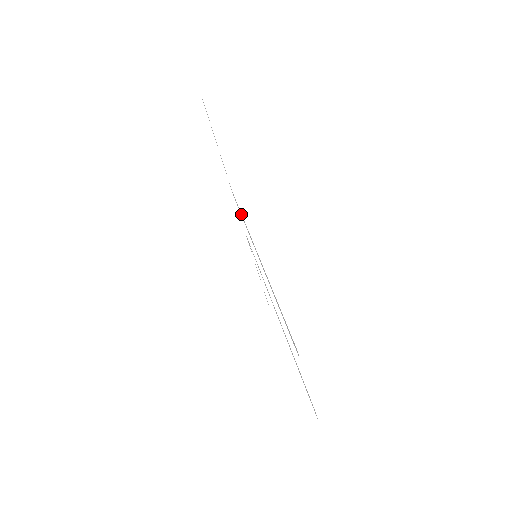
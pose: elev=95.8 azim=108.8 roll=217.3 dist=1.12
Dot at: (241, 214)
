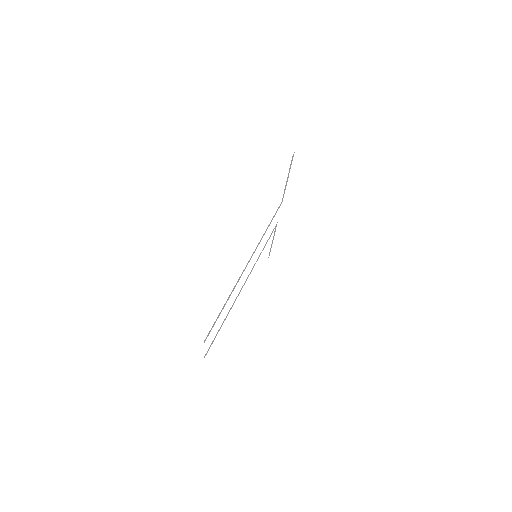
Dot at: (267, 228)
